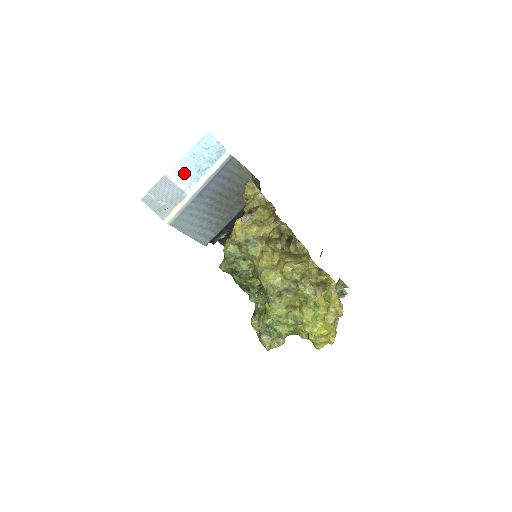
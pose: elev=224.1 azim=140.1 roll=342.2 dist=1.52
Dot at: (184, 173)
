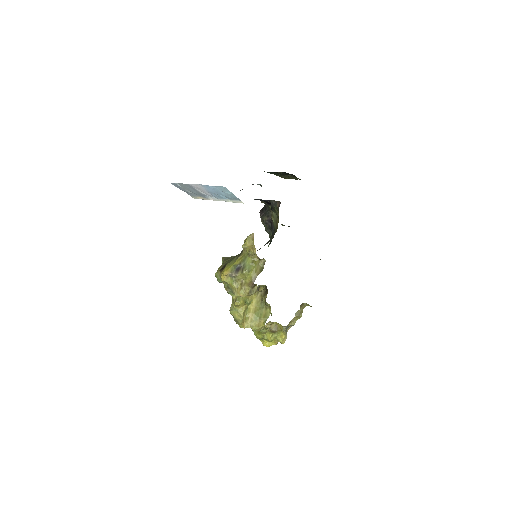
Dot at: (205, 190)
